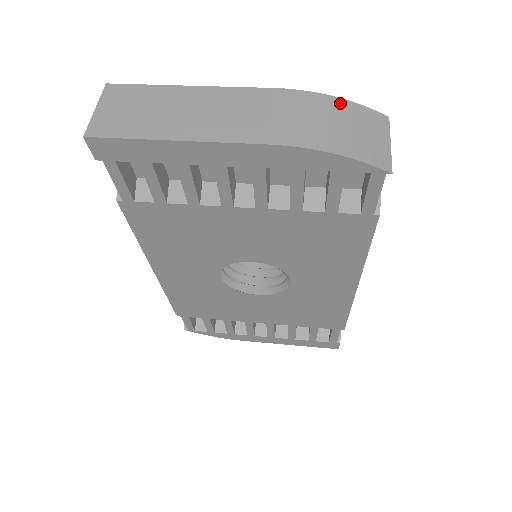
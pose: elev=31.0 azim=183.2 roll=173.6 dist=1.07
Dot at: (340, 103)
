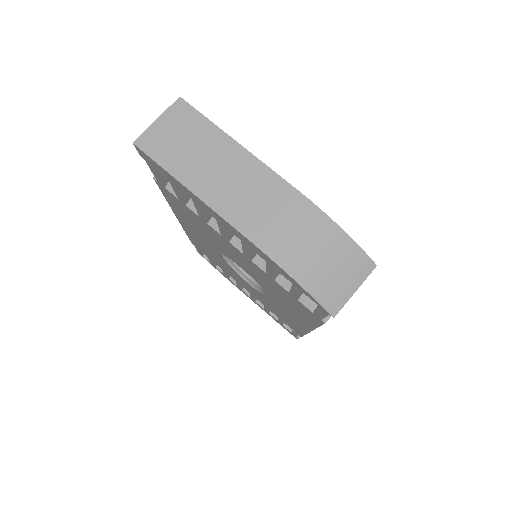
Dot at: (339, 236)
